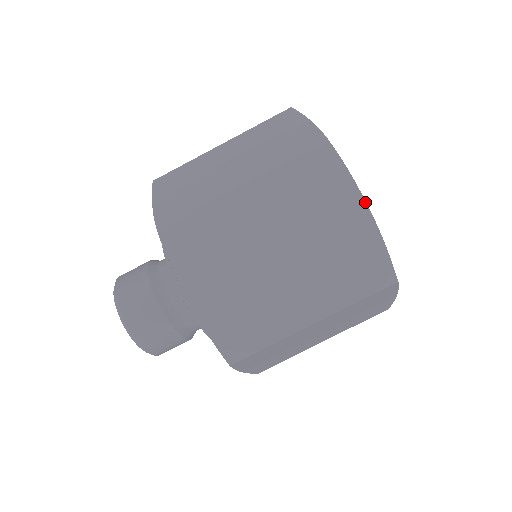
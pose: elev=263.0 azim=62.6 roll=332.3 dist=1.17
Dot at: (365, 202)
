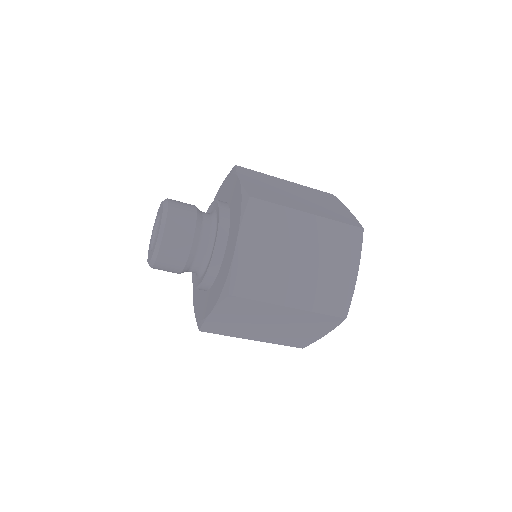
Dot at: occluded
